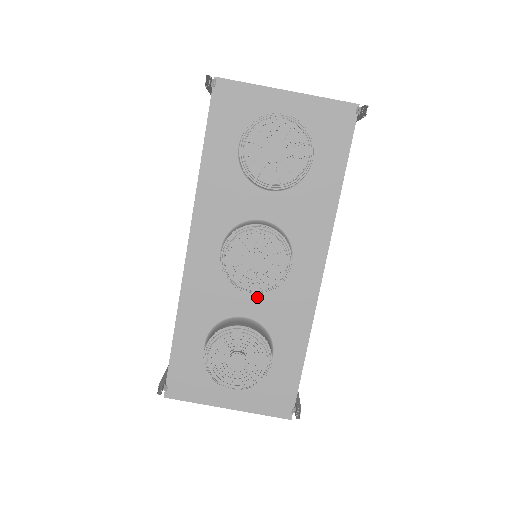
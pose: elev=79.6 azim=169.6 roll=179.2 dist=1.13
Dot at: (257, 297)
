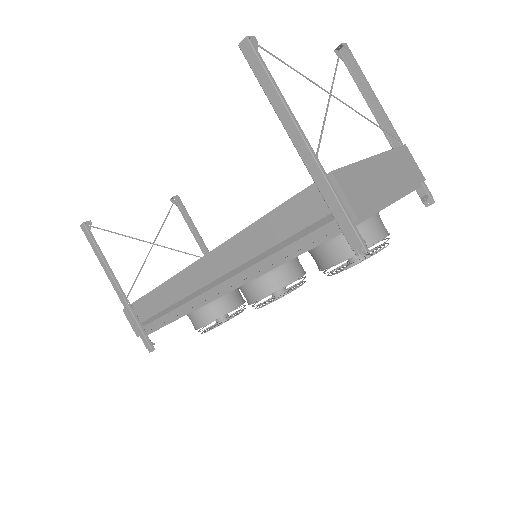
Dot at: occluded
